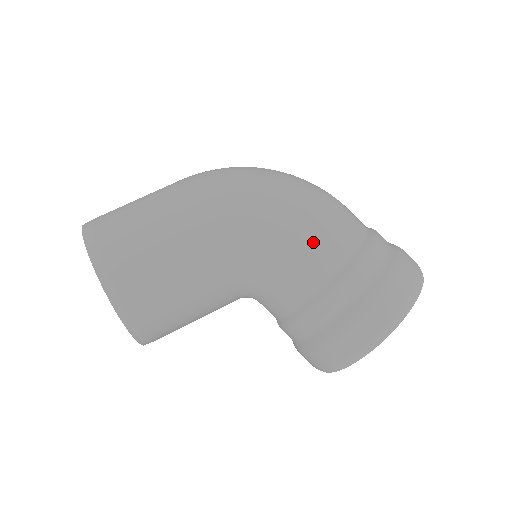
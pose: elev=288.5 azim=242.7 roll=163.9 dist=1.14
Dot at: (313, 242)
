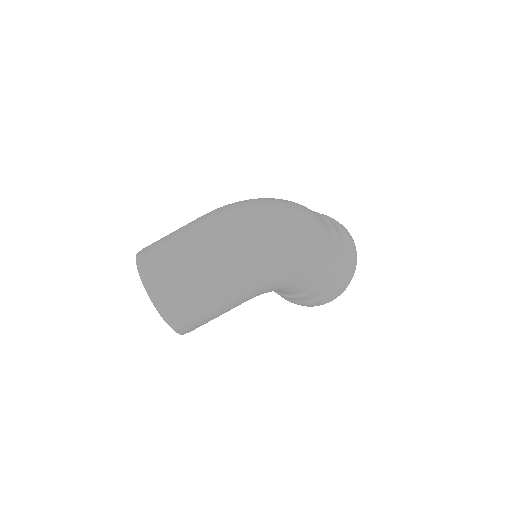
Dot at: (304, 282)
